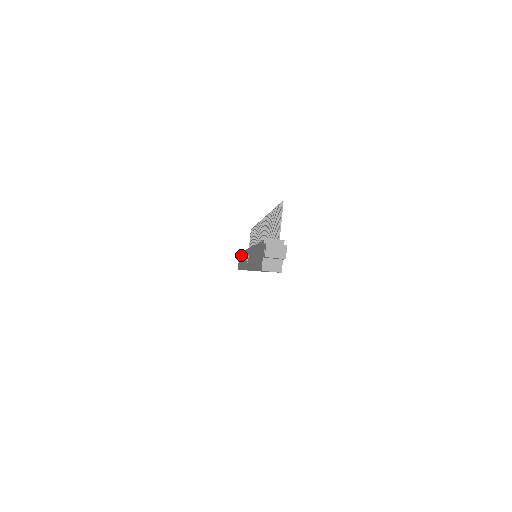
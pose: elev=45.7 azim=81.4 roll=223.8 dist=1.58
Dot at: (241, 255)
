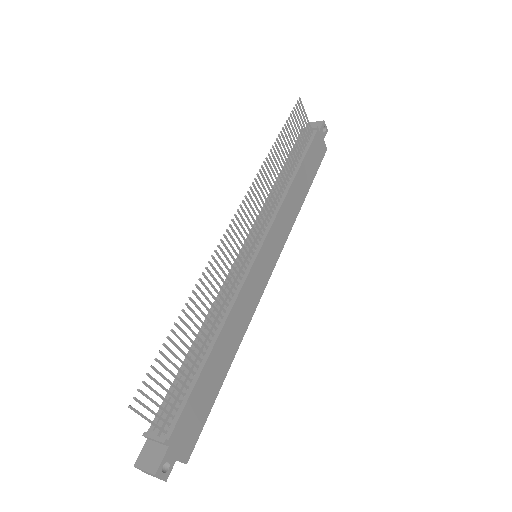
Dot at: occluded
